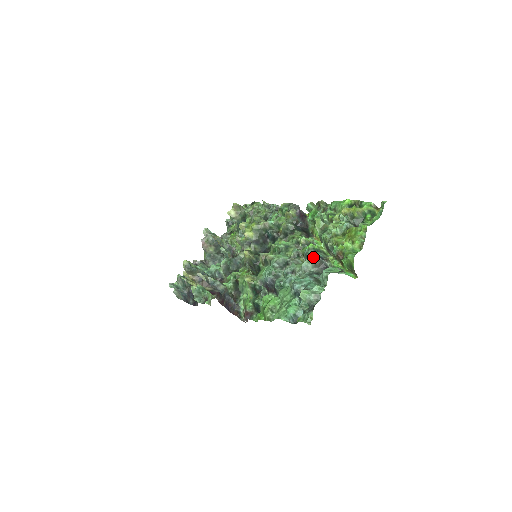
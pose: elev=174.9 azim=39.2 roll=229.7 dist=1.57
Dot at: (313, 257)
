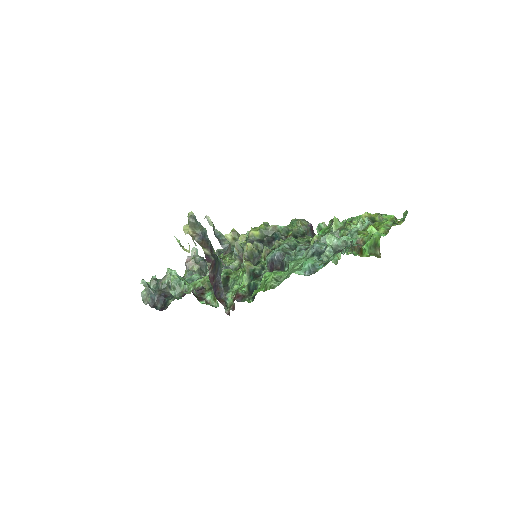
Dot at: (335, 231)
